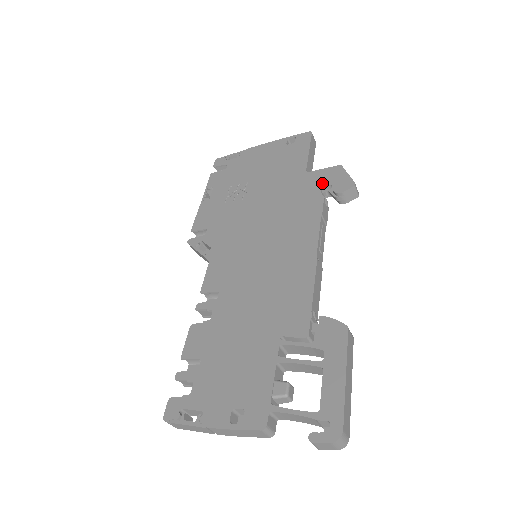
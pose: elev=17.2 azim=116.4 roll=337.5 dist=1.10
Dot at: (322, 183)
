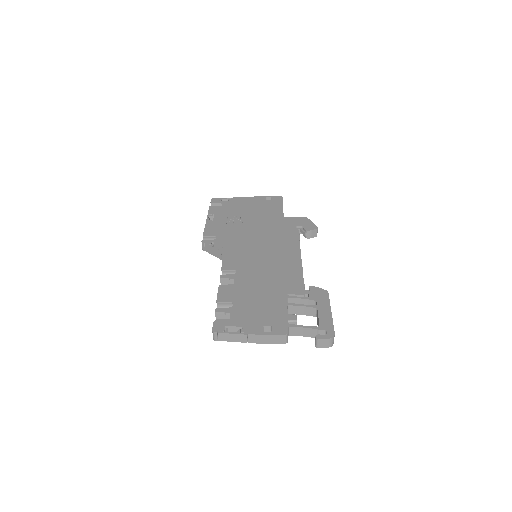
Dot at: (296, 224)
